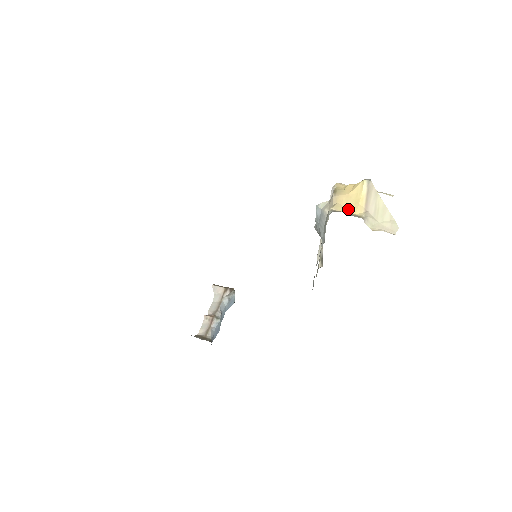
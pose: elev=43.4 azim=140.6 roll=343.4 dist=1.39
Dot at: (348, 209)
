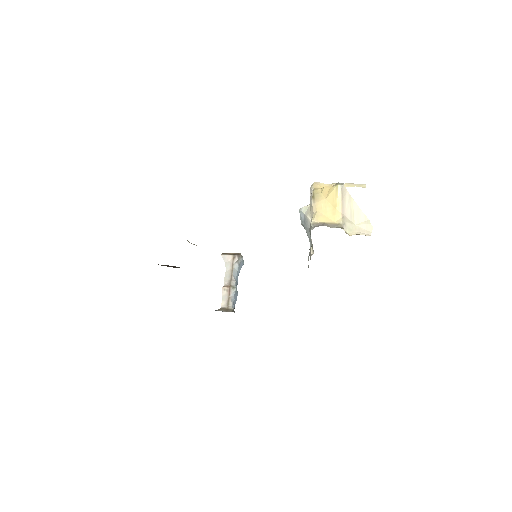
Dot at: (327, 217)
